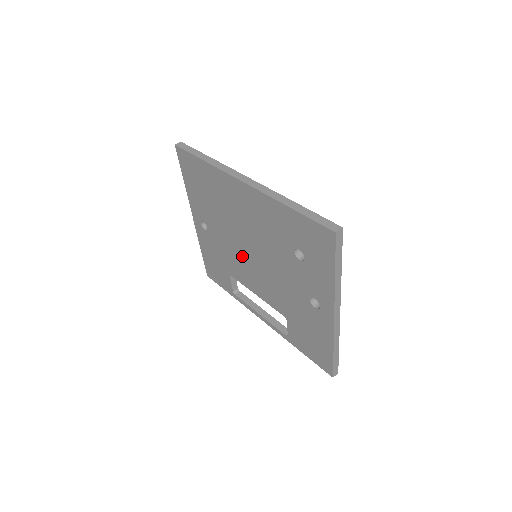
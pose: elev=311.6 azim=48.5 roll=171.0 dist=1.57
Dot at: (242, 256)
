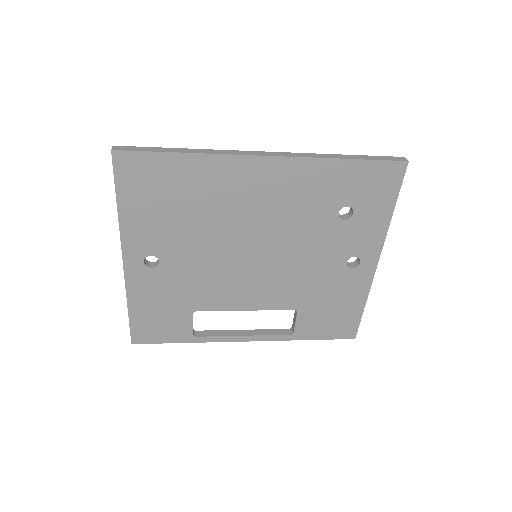
Dot at: (233, 267)
